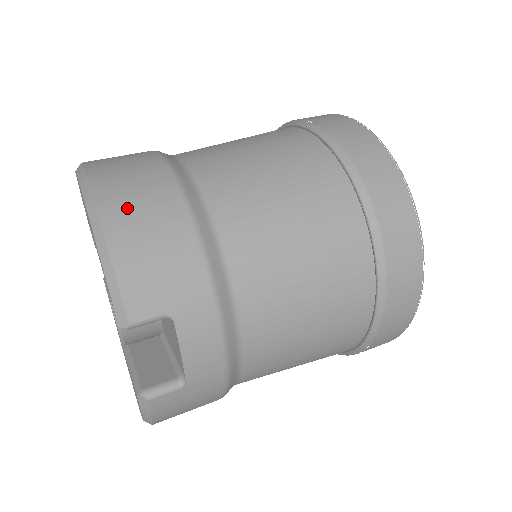
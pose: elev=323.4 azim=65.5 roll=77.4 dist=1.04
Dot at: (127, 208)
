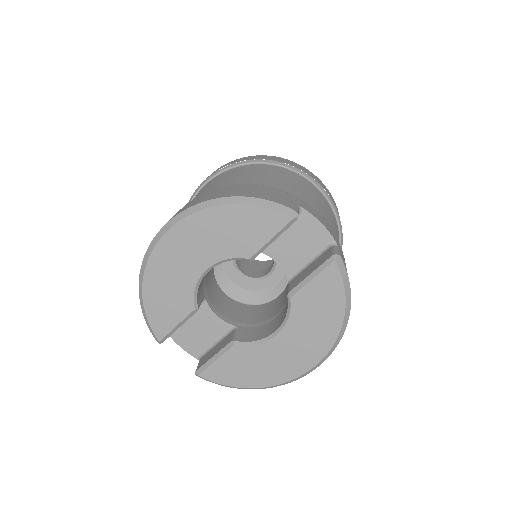
Dot at: (224, 193)
